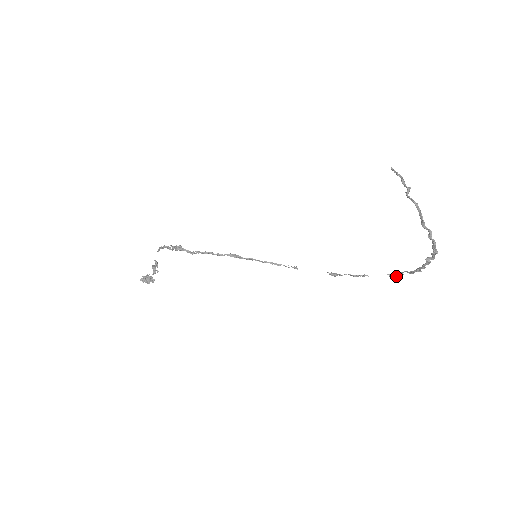
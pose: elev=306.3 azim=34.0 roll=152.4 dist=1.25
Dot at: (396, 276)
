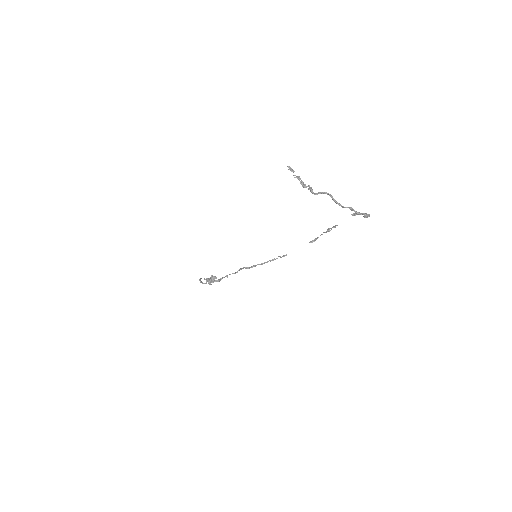
Dot at: occluded
